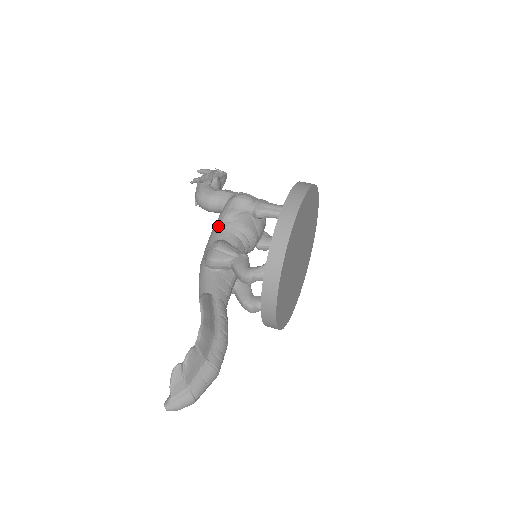
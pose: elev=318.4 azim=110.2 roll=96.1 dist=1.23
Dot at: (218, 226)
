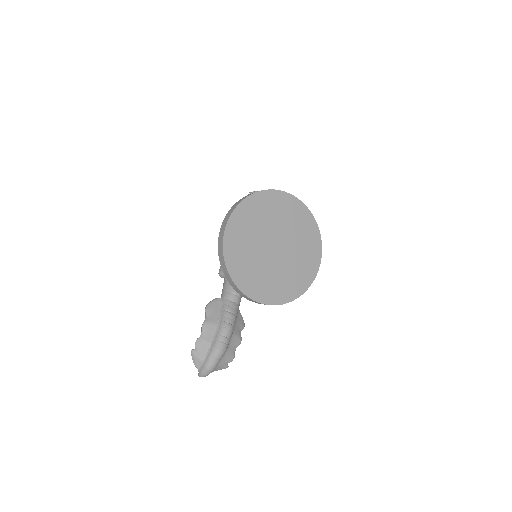
Dot at: occluded
